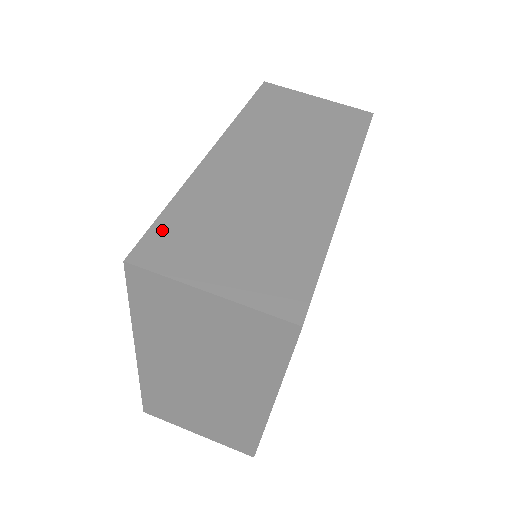
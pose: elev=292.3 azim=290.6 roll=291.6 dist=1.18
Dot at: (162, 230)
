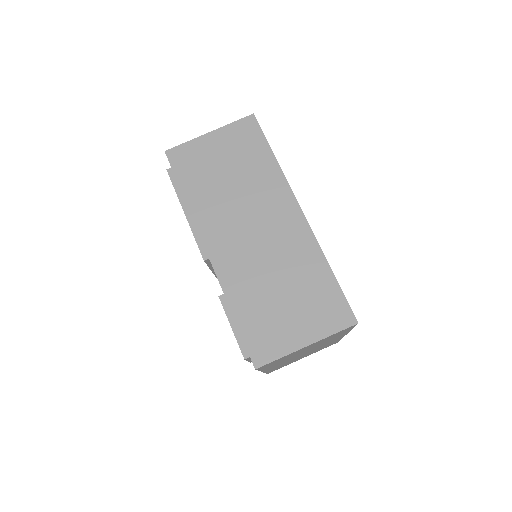
Dot at: (249, 335)
